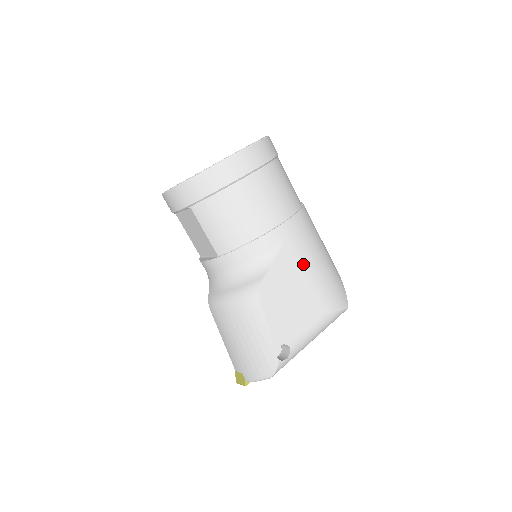
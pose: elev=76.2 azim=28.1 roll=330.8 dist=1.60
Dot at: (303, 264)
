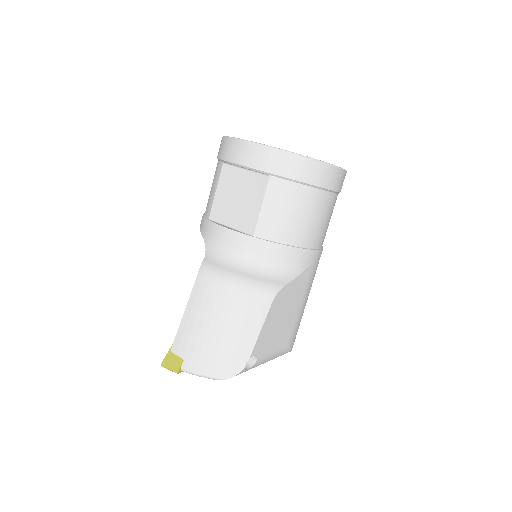
Dot at: (305, 294)
